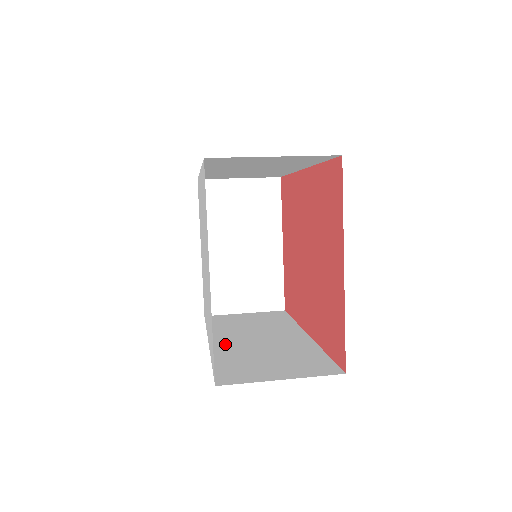
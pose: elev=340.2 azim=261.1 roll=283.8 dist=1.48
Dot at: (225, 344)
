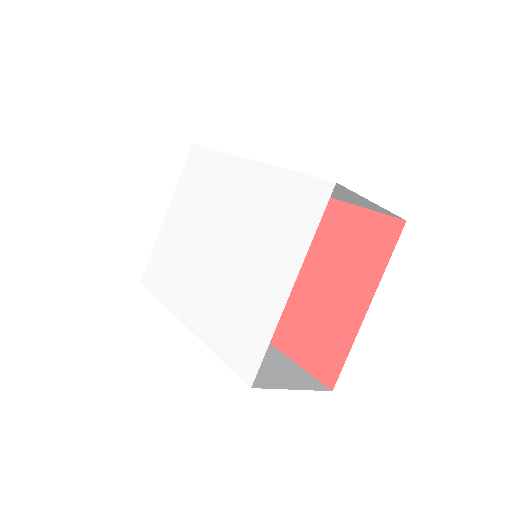
Dot at: occluded
